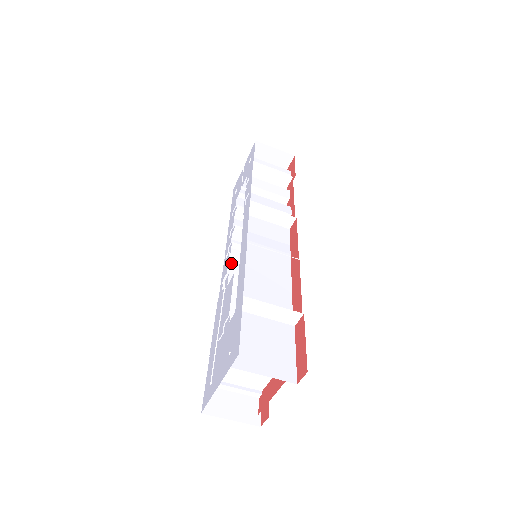
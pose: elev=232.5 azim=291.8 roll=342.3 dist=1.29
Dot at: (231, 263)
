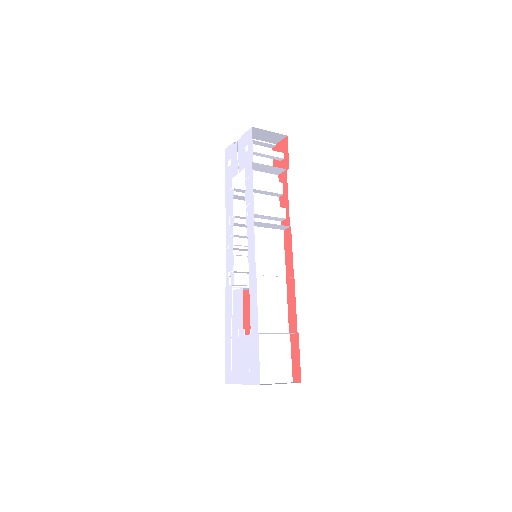
Dot at: occluded
